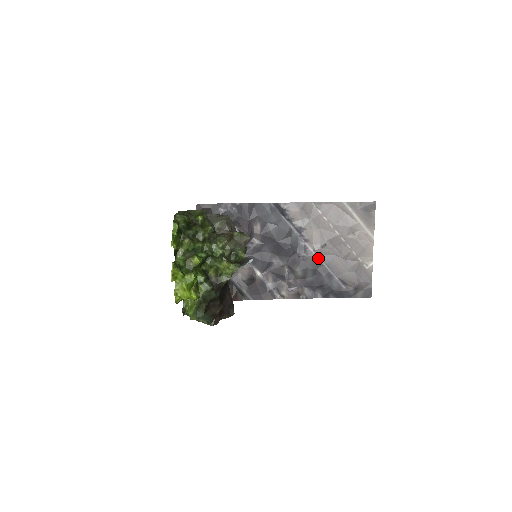
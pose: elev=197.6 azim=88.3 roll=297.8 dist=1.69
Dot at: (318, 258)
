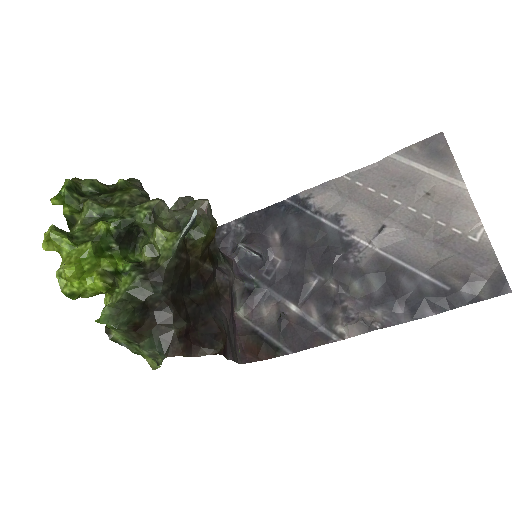
Dot at: (381, 253)
